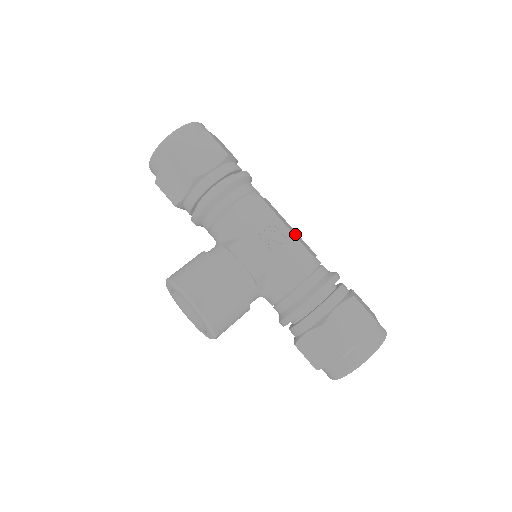
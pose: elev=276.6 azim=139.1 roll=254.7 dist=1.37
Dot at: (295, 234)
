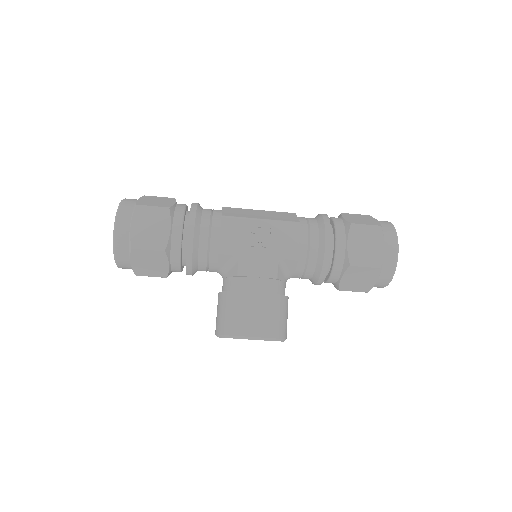
Dot at: (270, 217)
